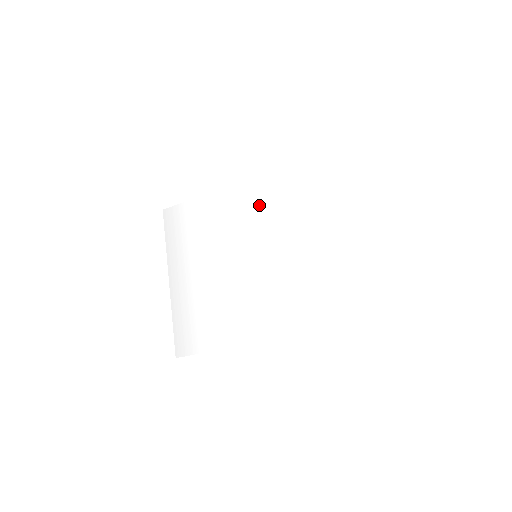
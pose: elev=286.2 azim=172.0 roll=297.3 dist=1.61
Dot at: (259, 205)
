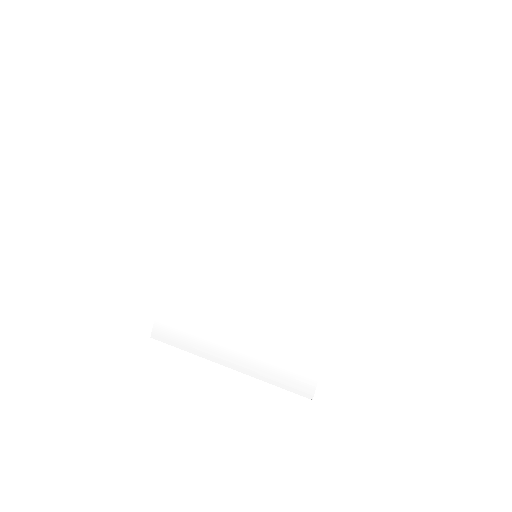
Dot at: (208, 228)
